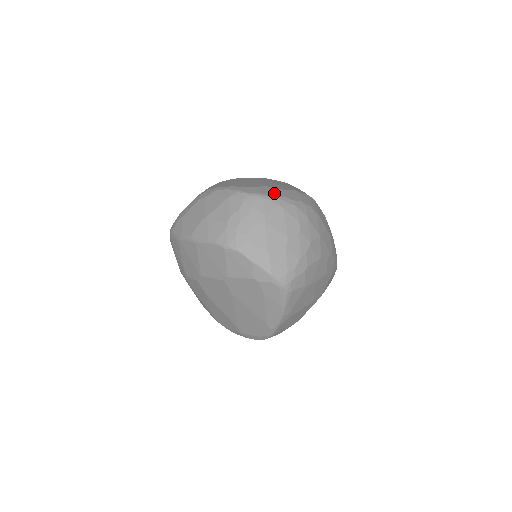
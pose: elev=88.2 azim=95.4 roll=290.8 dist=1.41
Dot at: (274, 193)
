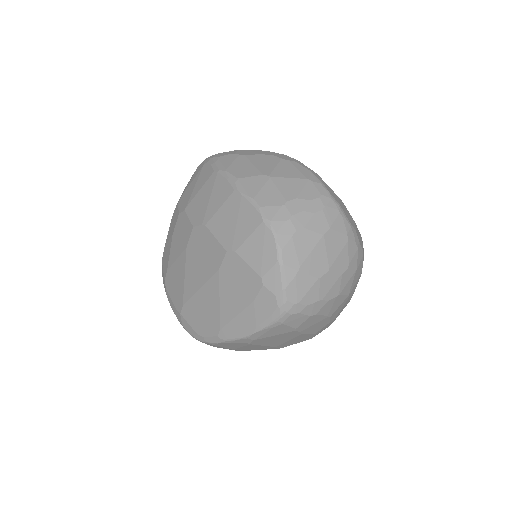
Dot at: (349, 218)
